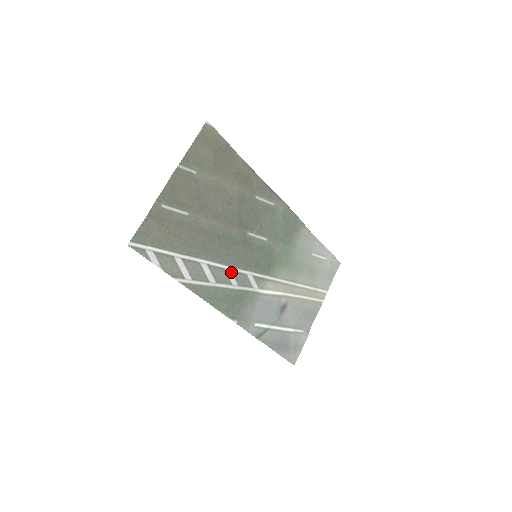
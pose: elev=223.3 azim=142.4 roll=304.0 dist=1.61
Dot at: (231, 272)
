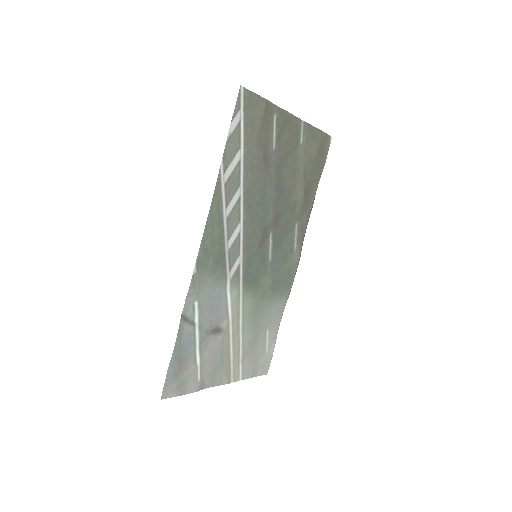
Dot at: (238, 232)
